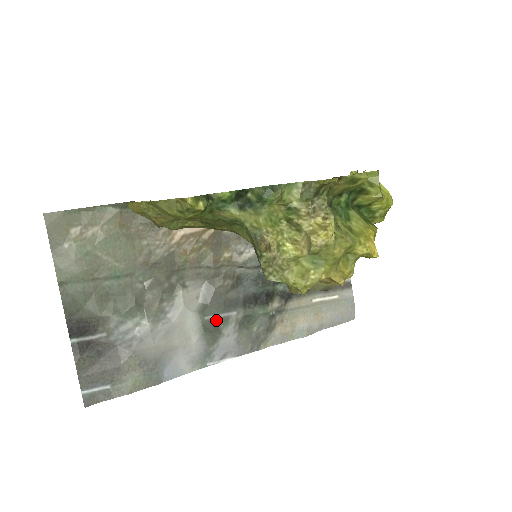
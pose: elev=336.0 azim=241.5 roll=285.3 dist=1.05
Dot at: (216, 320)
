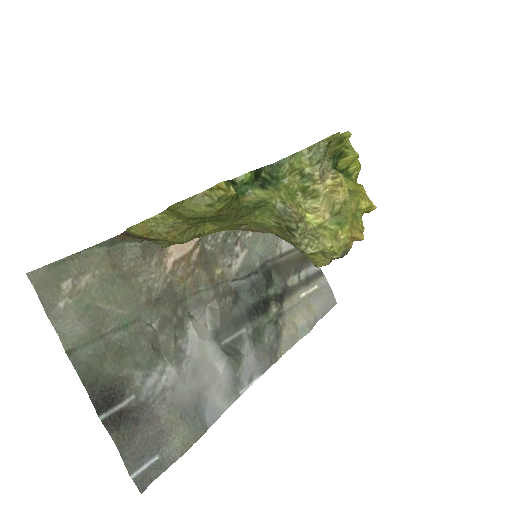
Dot at: (231, 343)
